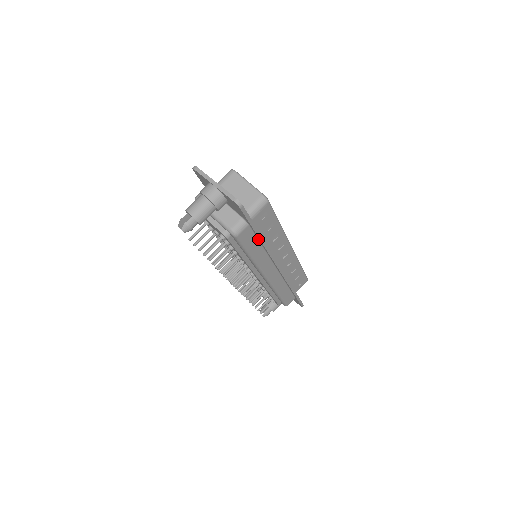
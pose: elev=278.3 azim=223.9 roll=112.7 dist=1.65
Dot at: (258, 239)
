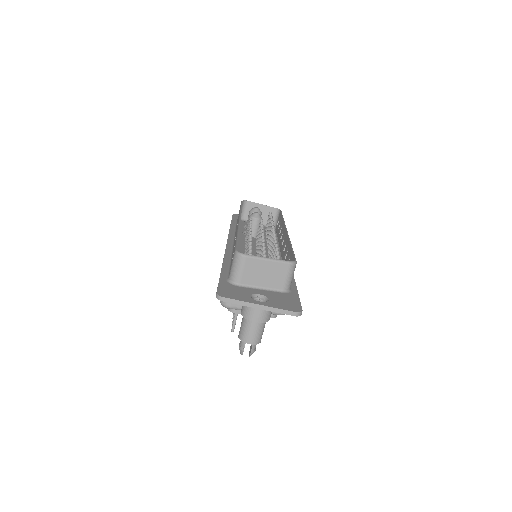
Dot at: occluded
